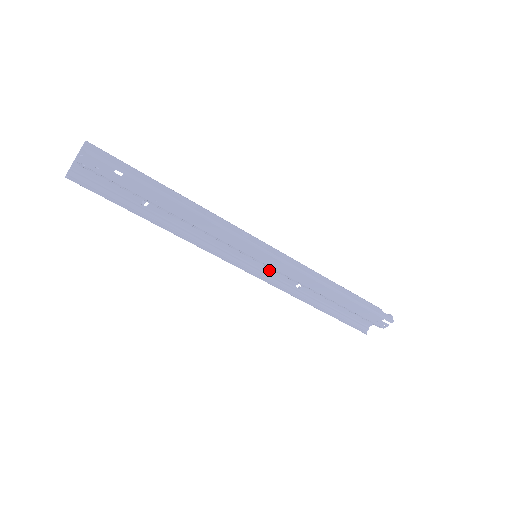
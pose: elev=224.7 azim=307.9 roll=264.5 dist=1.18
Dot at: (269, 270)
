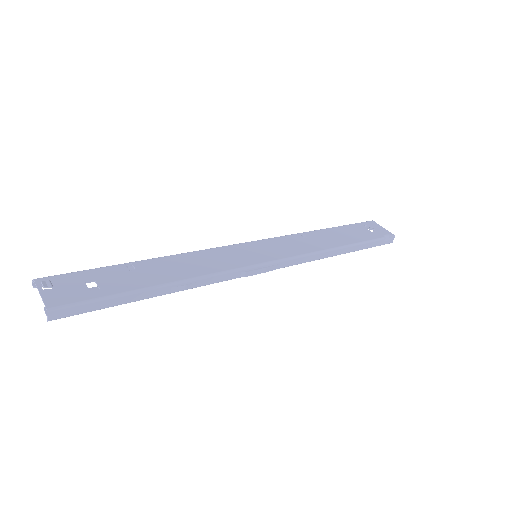
Dot at: (271, 241)
